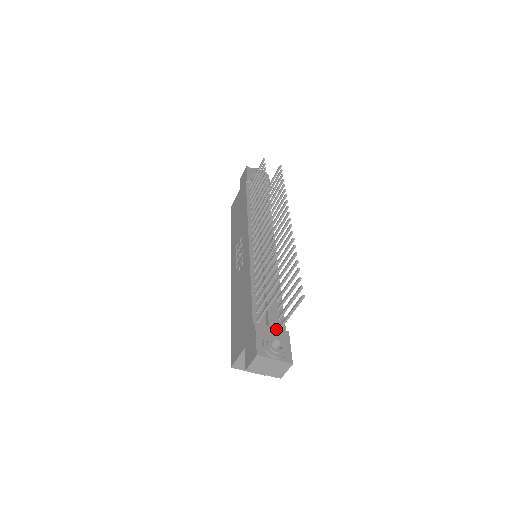
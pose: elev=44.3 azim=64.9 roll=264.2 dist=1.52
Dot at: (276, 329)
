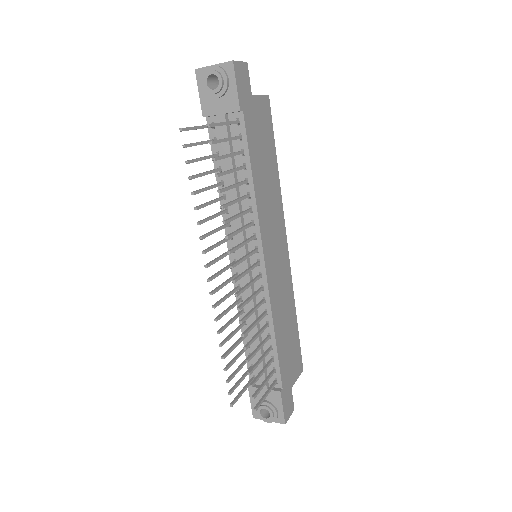
Dot at: occluded
